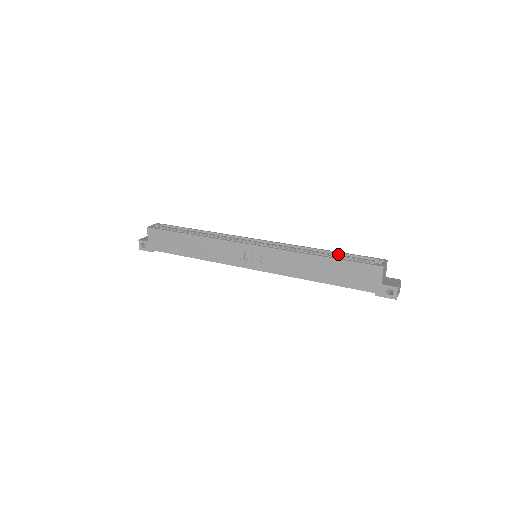
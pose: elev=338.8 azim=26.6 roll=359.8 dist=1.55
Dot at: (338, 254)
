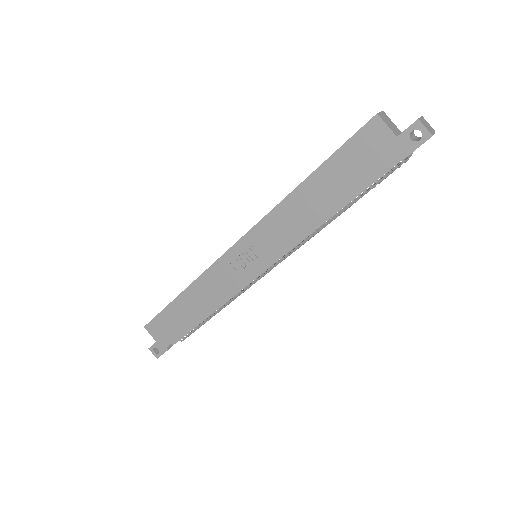
Dot at: occluded
